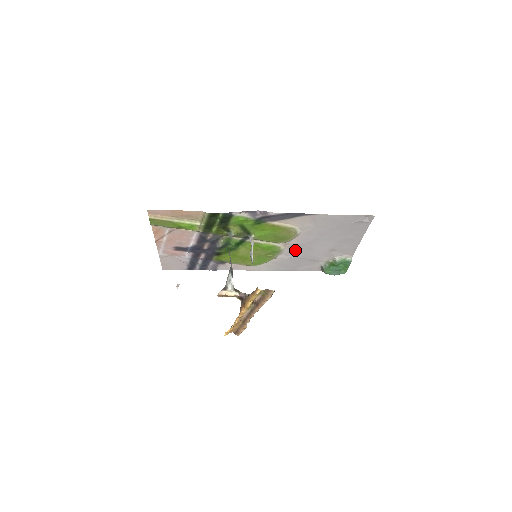
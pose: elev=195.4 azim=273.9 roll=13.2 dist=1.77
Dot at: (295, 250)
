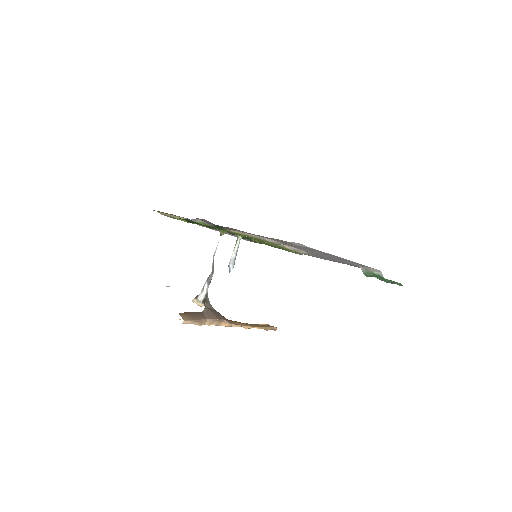
Dot at: occluded
